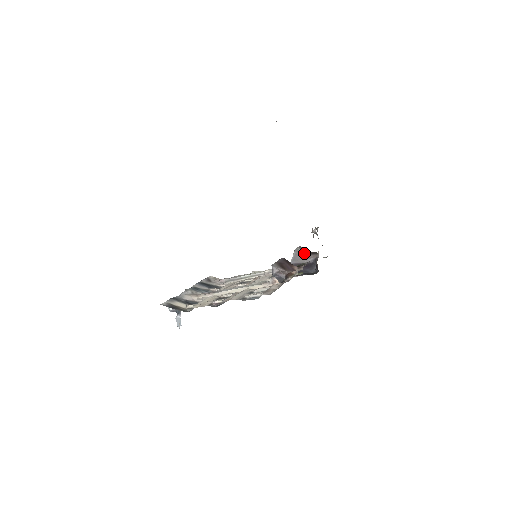
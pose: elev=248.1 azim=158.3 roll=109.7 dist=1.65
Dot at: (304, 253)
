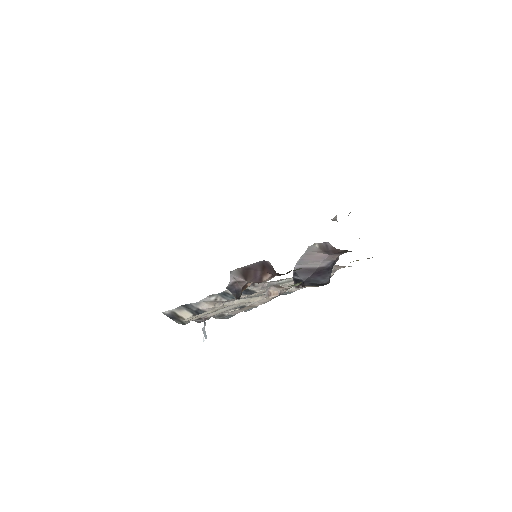
Dot at: (320, 252)
